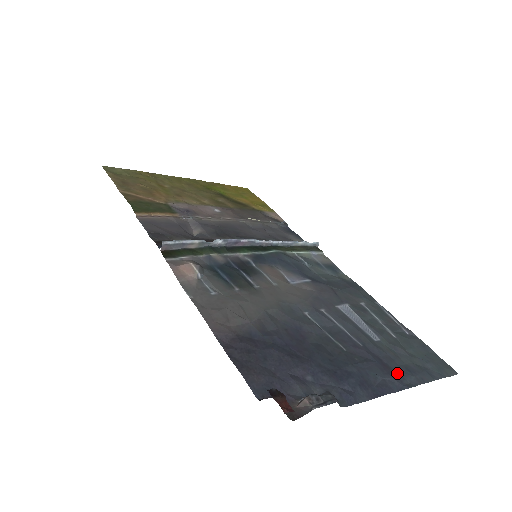
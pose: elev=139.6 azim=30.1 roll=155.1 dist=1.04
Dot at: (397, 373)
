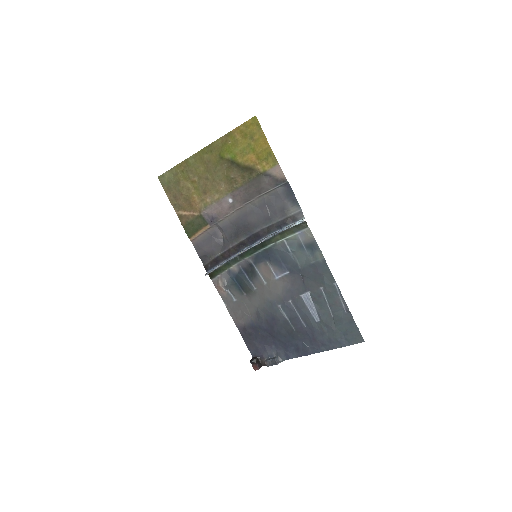
Dot at: (319, 344)
